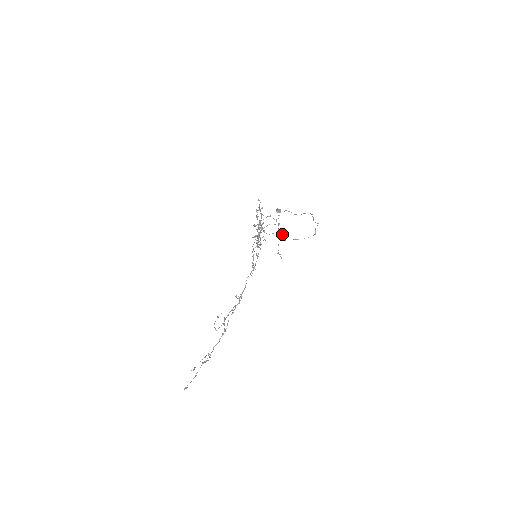
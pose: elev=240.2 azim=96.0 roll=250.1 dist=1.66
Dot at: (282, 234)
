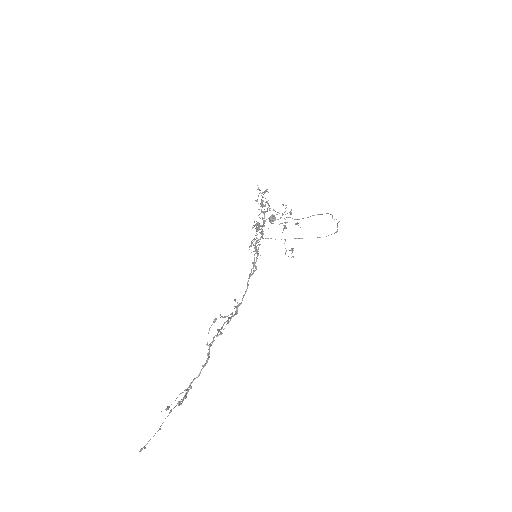
Dot at: (297, 224)
